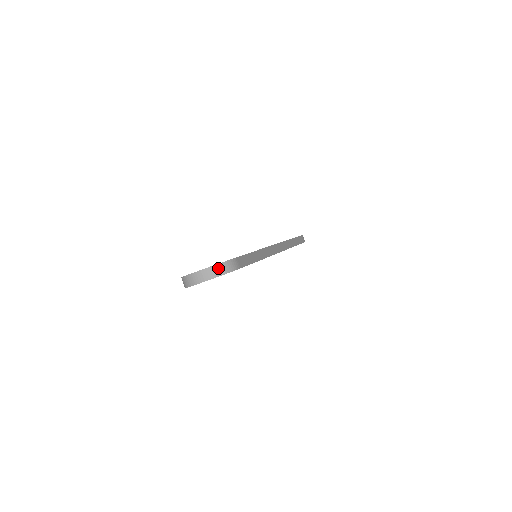
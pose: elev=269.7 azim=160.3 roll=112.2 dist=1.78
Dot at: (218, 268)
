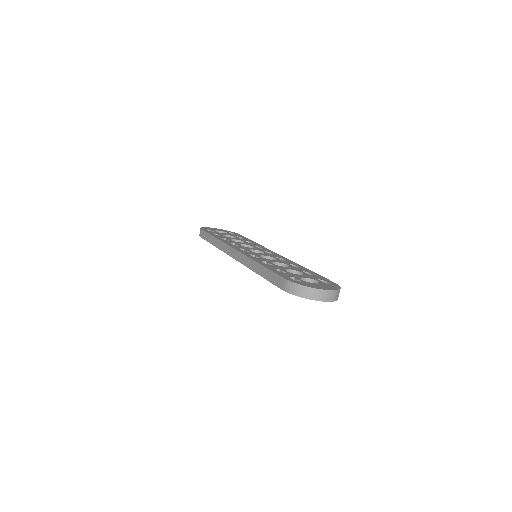
Dot at: occluded
